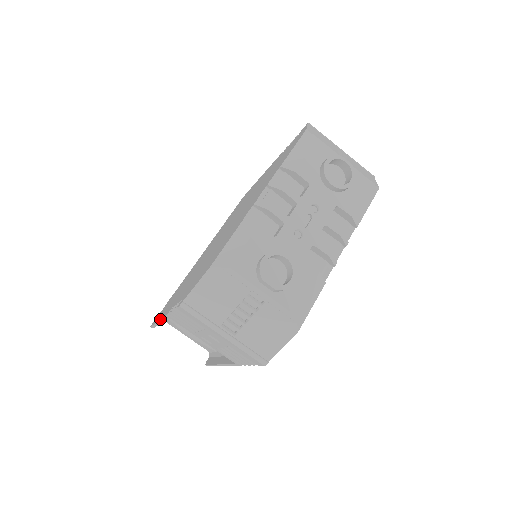
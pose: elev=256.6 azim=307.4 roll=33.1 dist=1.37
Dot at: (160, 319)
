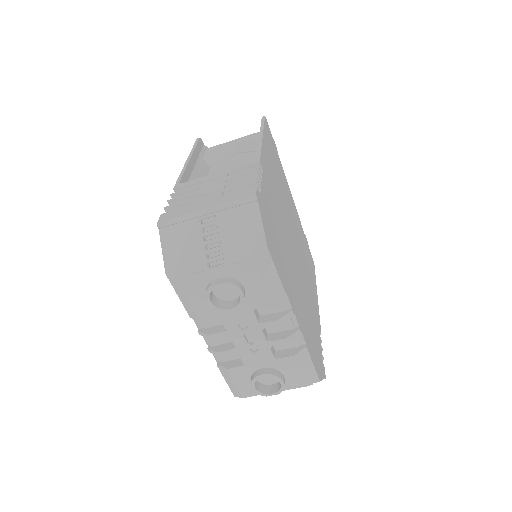
Dot at: occluded
